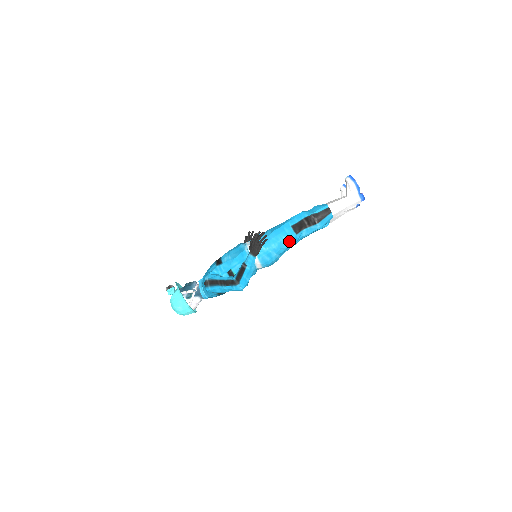
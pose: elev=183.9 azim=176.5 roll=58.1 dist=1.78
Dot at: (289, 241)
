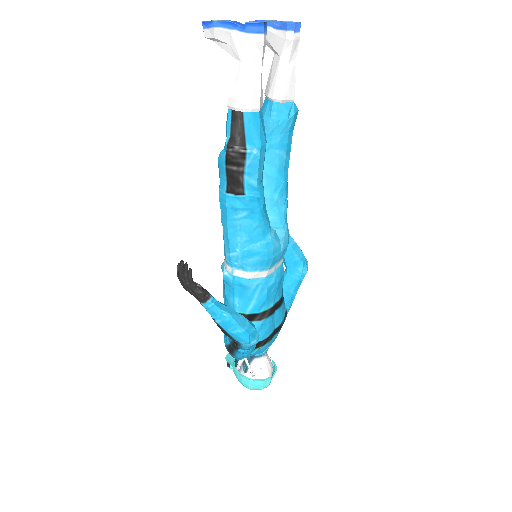
Dot at: (249, 212)
